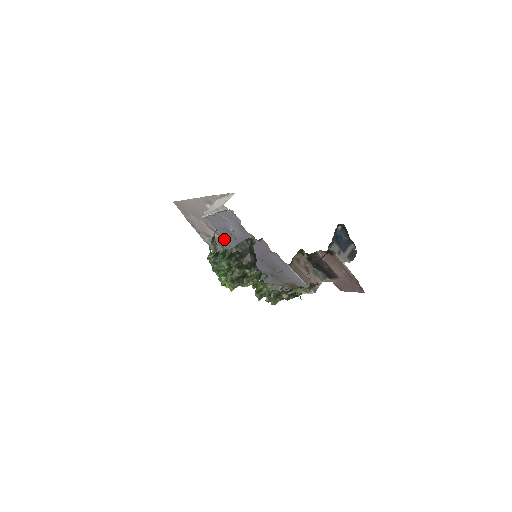
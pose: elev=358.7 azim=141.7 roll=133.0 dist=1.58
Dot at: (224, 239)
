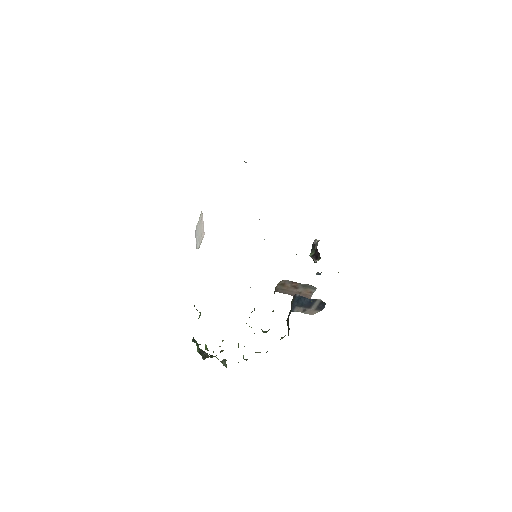
Dot at: occluded
